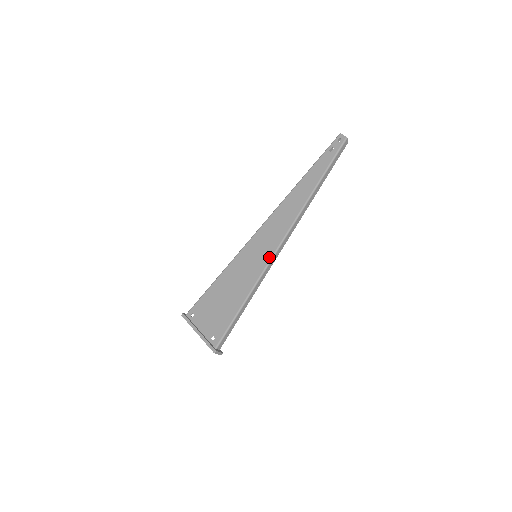
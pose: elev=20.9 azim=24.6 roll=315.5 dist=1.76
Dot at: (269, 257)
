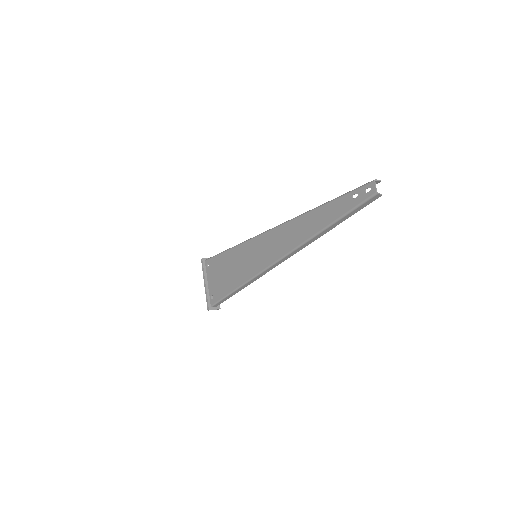
Dot at: (261, 268)
